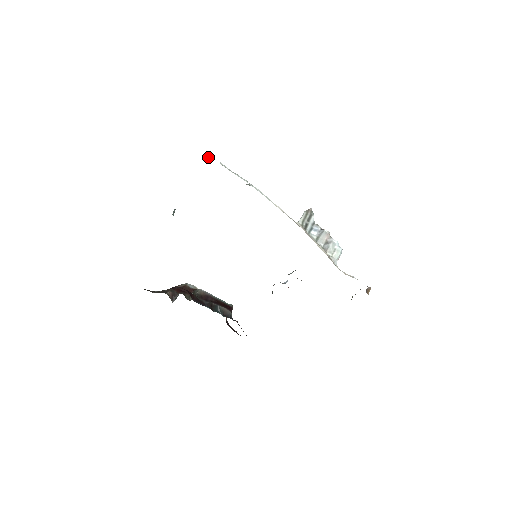
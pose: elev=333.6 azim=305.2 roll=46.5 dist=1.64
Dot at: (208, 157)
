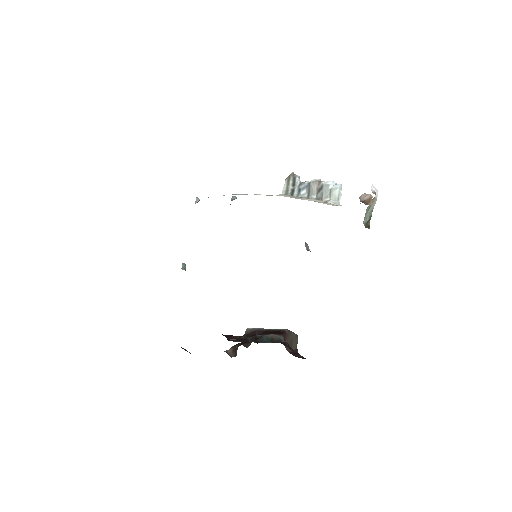
Dot at: (195, 203)
